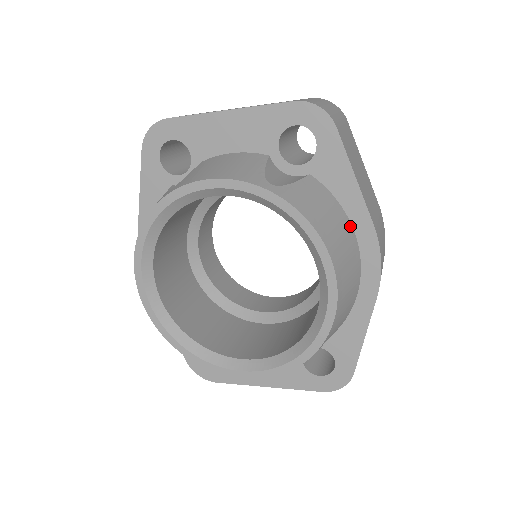
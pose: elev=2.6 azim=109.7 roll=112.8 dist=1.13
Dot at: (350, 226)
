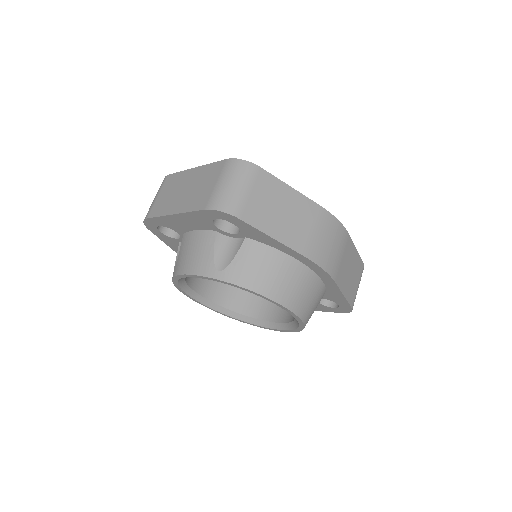
Dot at: (289, 258)
